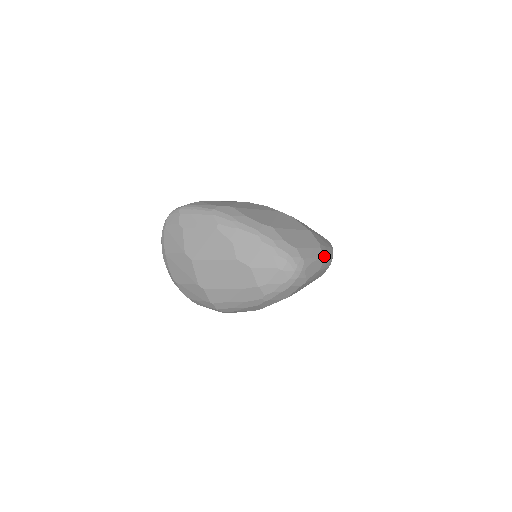
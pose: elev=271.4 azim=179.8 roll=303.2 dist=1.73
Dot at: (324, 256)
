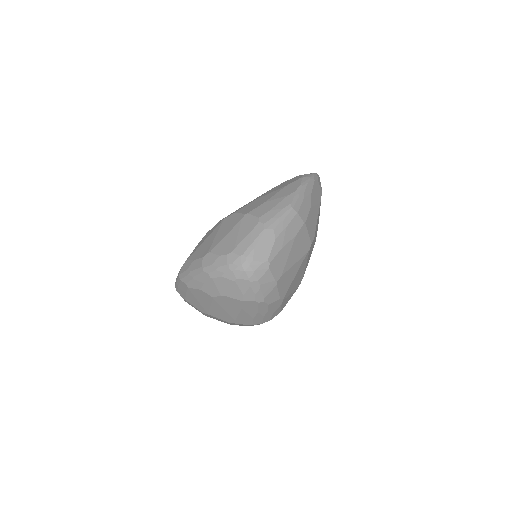
Dot at: (270, 223)
